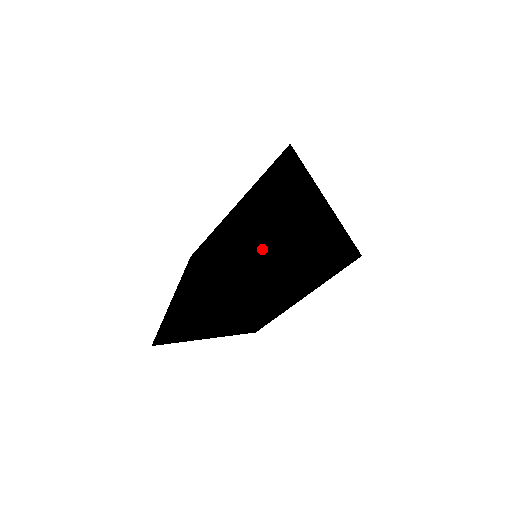
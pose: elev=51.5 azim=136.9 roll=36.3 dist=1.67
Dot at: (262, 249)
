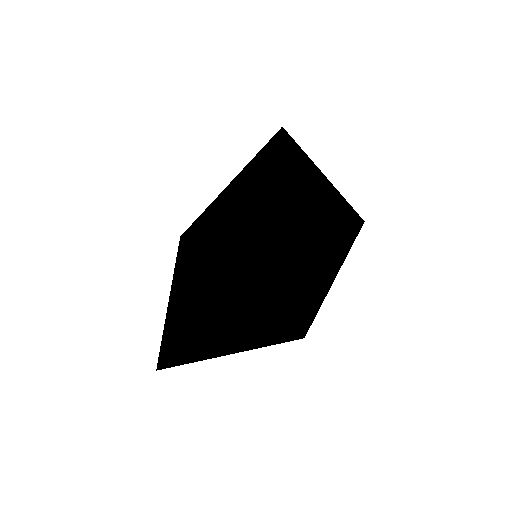
Dot at: occluded
